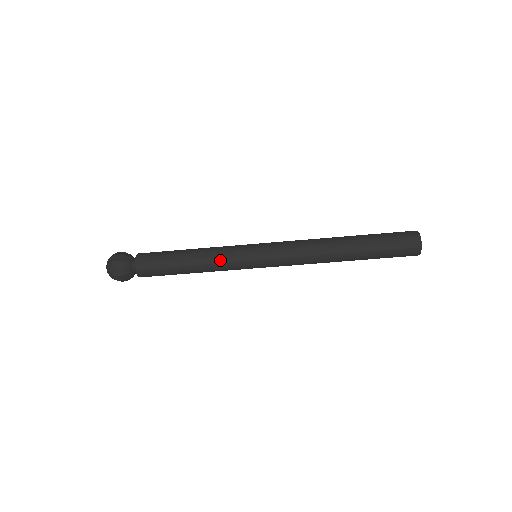
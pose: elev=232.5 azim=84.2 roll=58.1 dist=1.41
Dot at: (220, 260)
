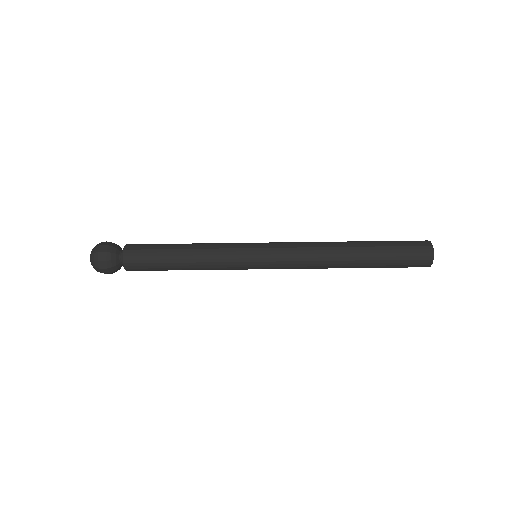
Dot at: (218, 265)
